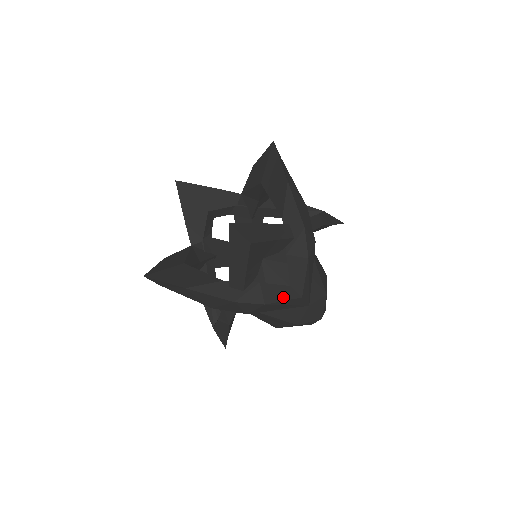
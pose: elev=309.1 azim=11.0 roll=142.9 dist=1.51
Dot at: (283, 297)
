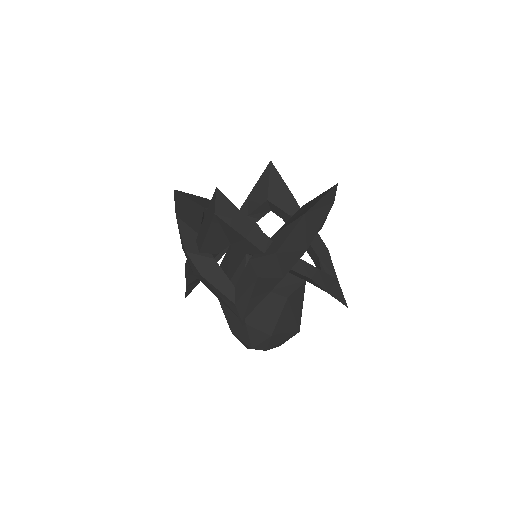
Dot at: (220, 287)
